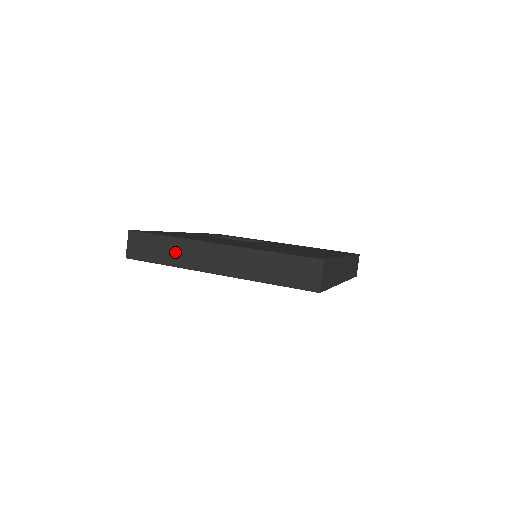
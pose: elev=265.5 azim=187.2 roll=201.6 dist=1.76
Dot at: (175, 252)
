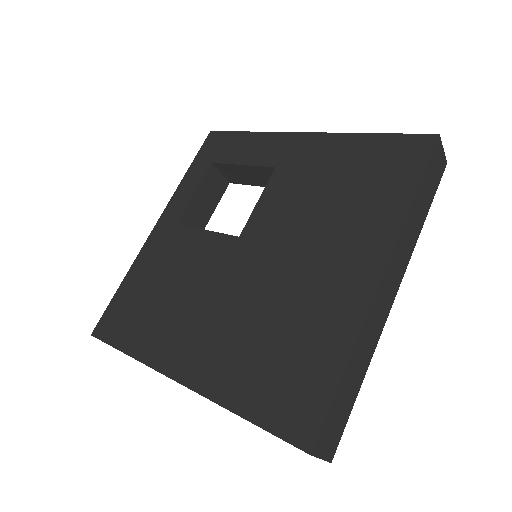
Dot at: occluded
